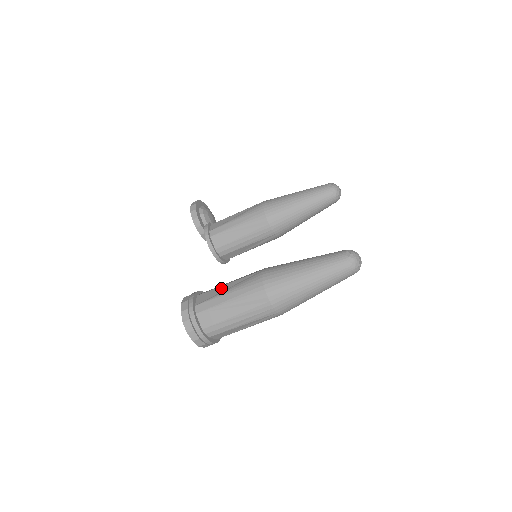
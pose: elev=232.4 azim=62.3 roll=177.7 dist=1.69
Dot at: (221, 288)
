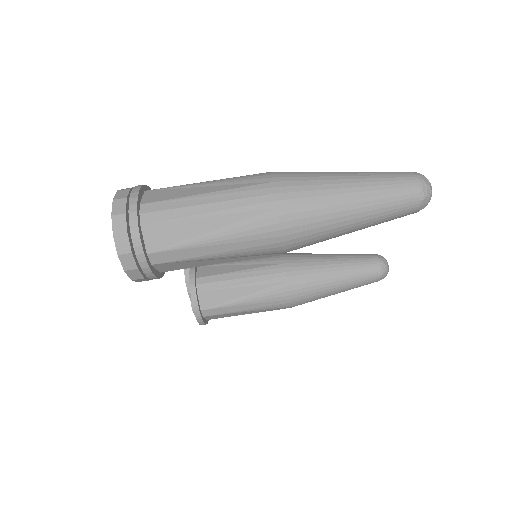
Dot at: occluded
